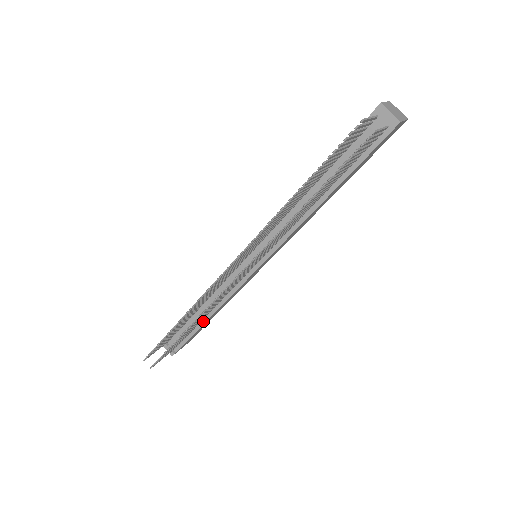
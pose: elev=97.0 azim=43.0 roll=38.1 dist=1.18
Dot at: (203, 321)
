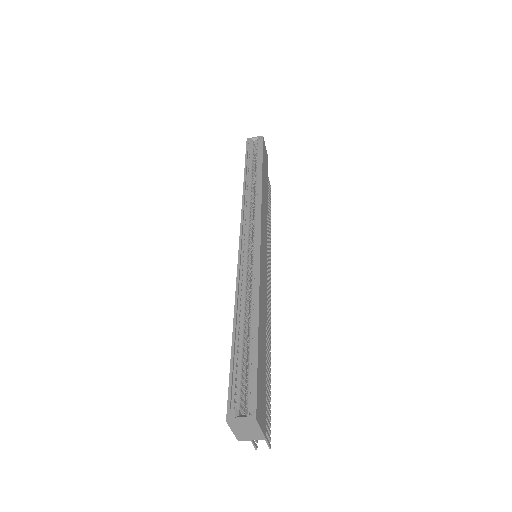
Dot at: occluded
